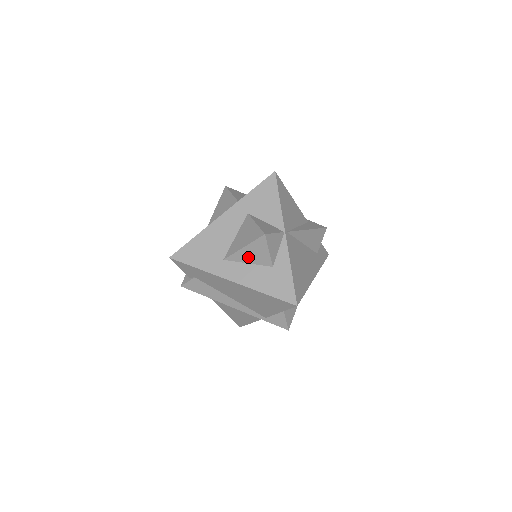
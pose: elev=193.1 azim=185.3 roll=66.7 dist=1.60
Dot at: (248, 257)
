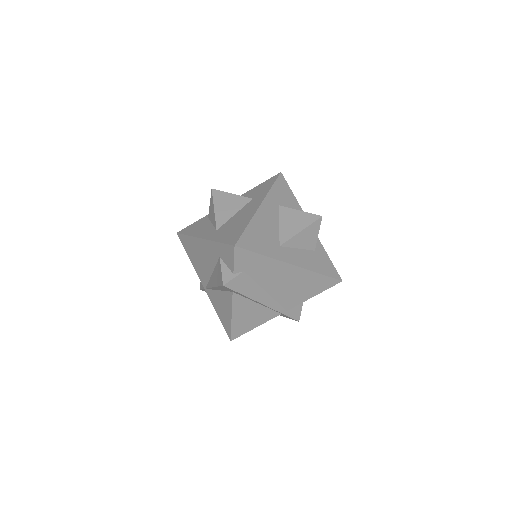
Dot at: (301, 241)
